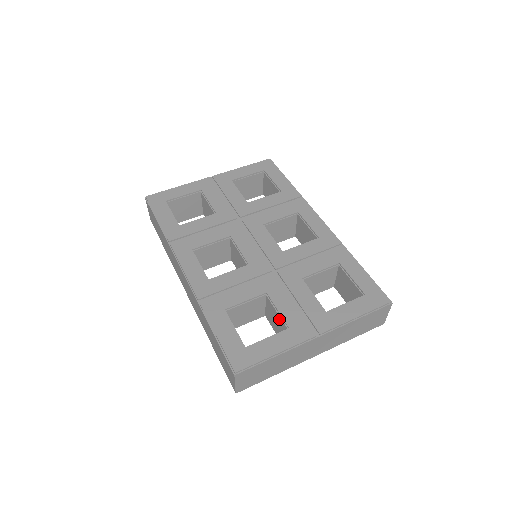
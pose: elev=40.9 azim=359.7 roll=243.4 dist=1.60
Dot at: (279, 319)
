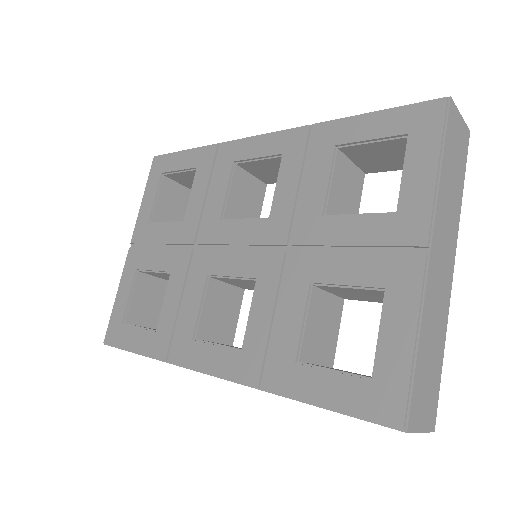
Dot at: (361, 291)
